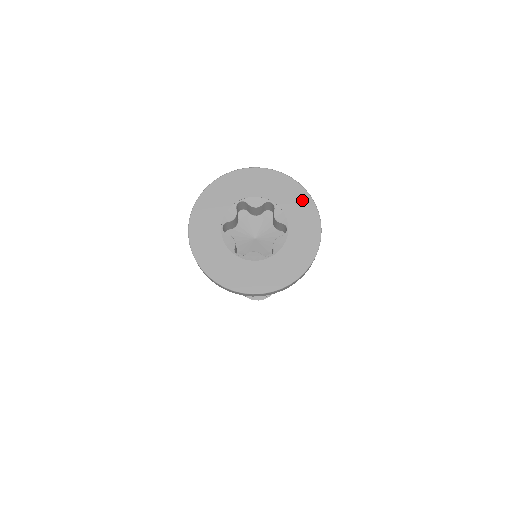
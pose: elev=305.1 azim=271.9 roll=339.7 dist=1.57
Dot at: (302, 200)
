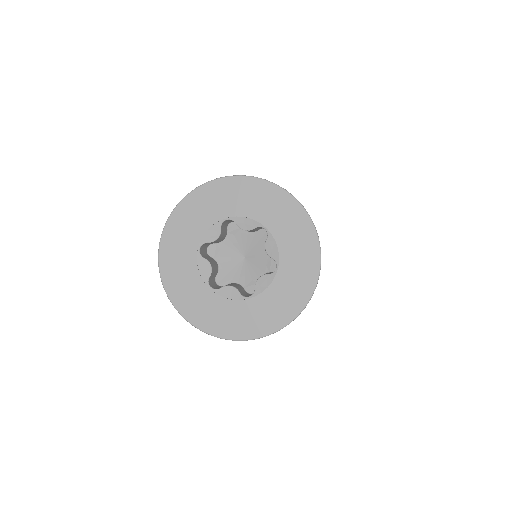
Dot at: (249, 189)
